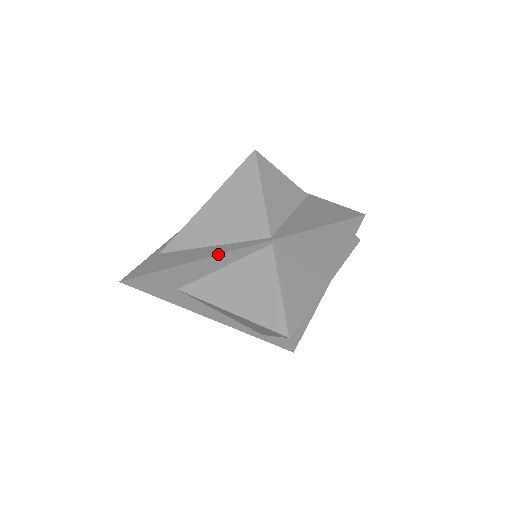
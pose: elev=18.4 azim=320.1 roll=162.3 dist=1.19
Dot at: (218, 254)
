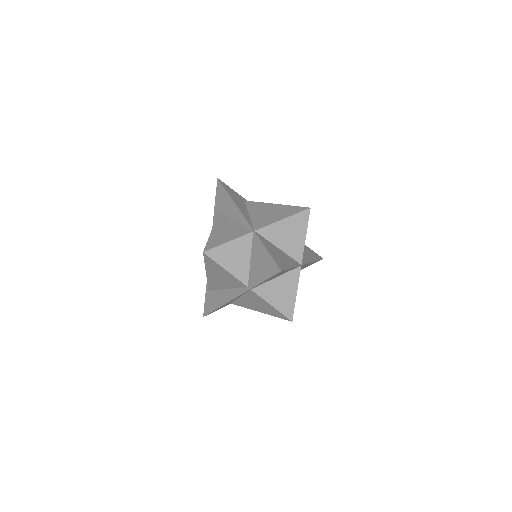
Dot at: (231, 300)
